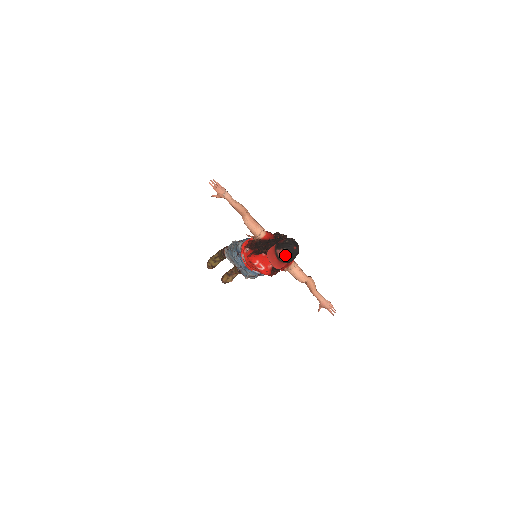
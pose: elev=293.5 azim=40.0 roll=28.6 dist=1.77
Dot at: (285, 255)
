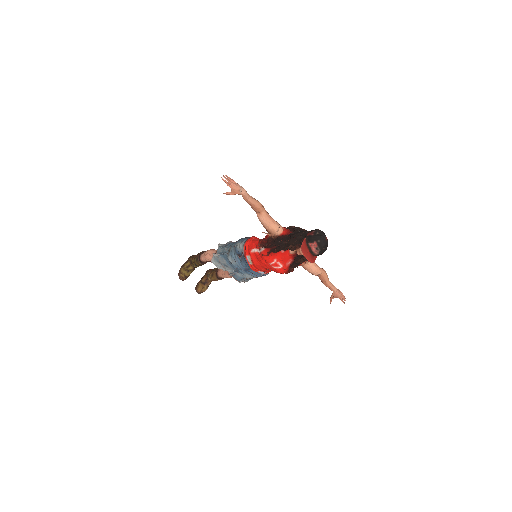
Dot at: (320, 247)
